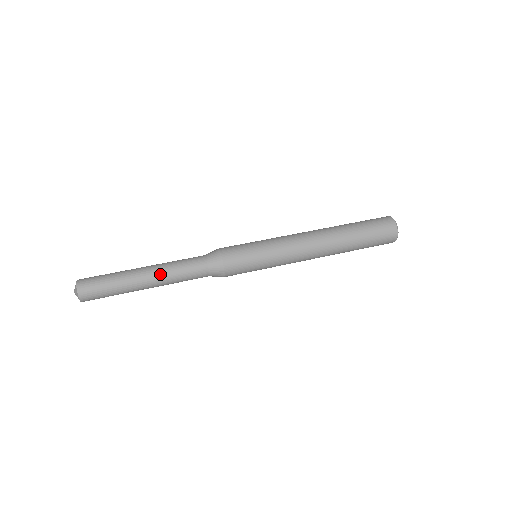
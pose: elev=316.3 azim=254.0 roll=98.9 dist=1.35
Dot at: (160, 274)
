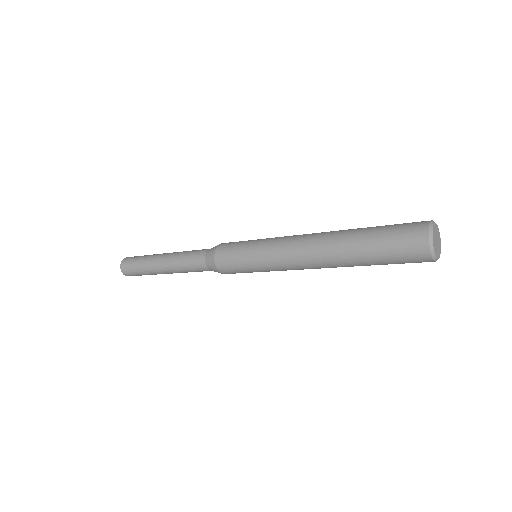
Dot at: (174, 253)
